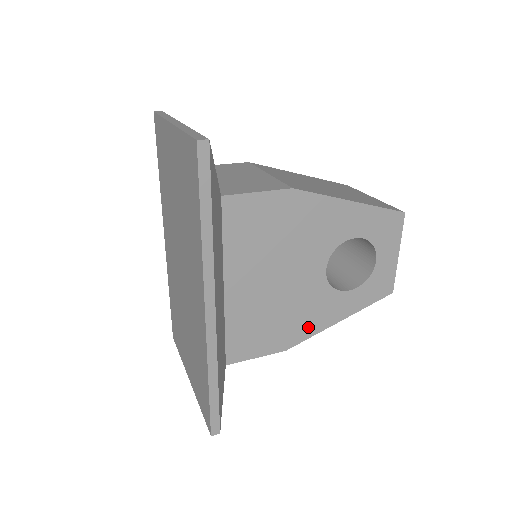
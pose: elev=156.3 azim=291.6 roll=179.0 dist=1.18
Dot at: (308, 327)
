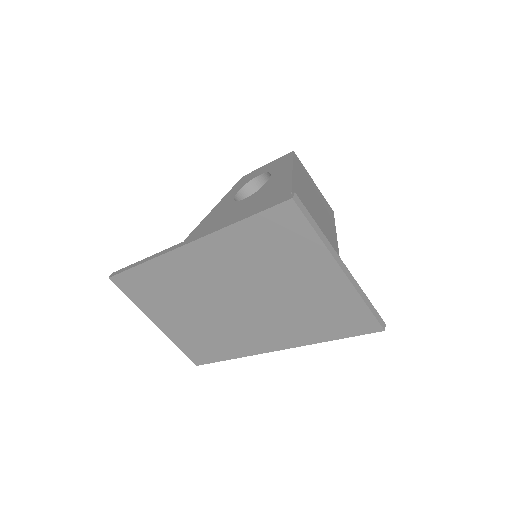
Dot at: occluded
